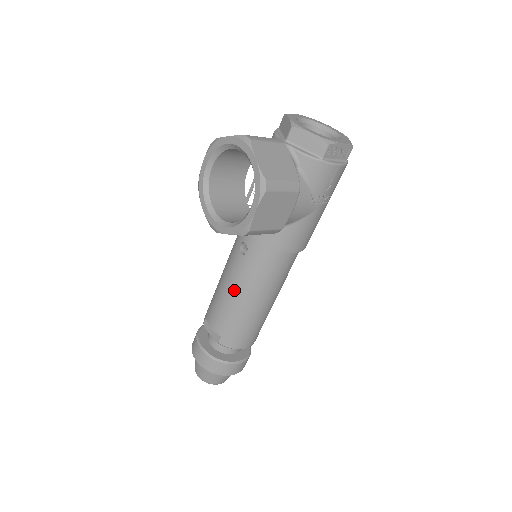
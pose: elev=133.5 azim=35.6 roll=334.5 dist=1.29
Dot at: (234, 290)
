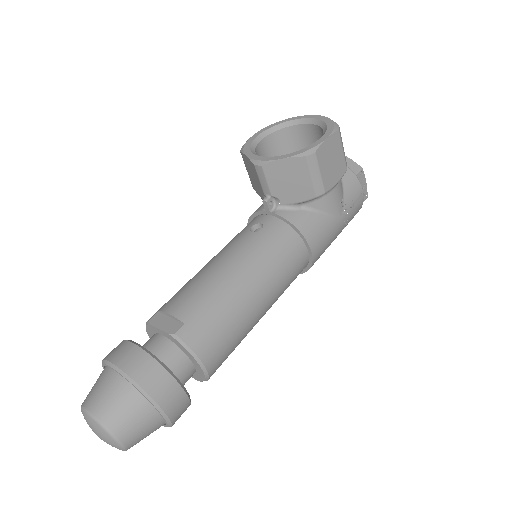
Dot at: (230, 265)
